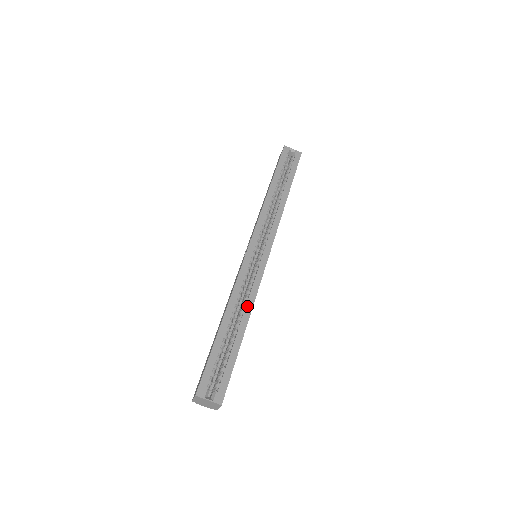
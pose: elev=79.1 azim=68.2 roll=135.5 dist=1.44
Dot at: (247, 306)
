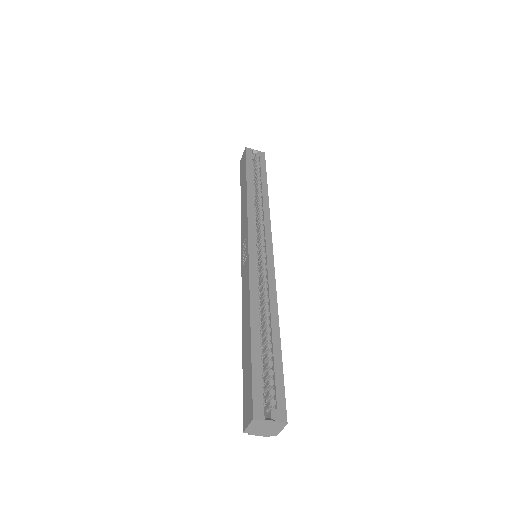
Dot at: (271, 306)
